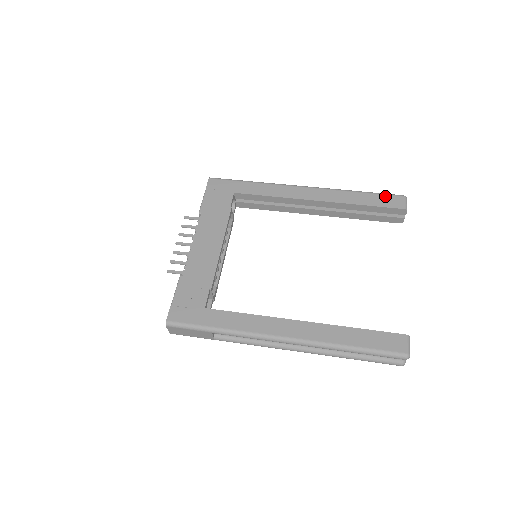
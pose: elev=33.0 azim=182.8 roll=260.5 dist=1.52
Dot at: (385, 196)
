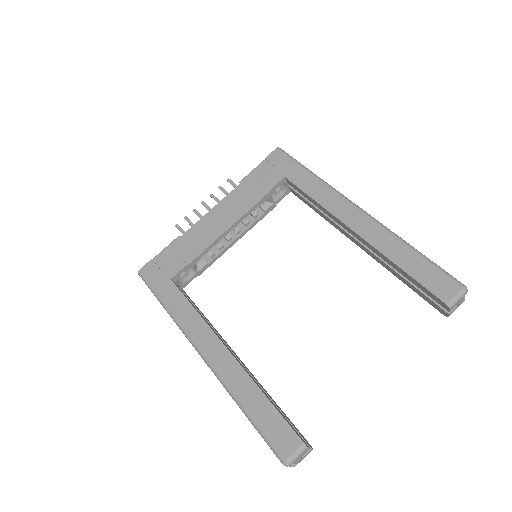
Dot at: (438, 273)
